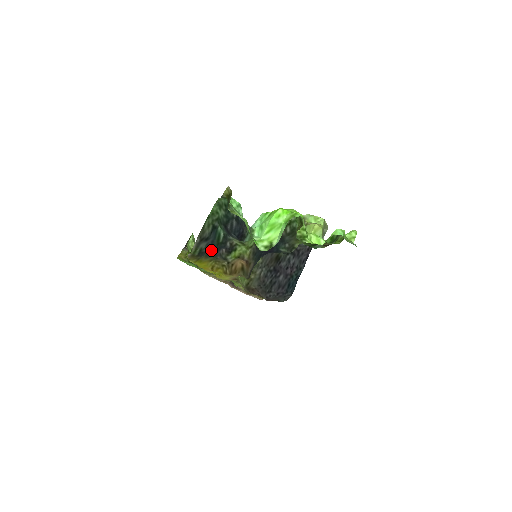
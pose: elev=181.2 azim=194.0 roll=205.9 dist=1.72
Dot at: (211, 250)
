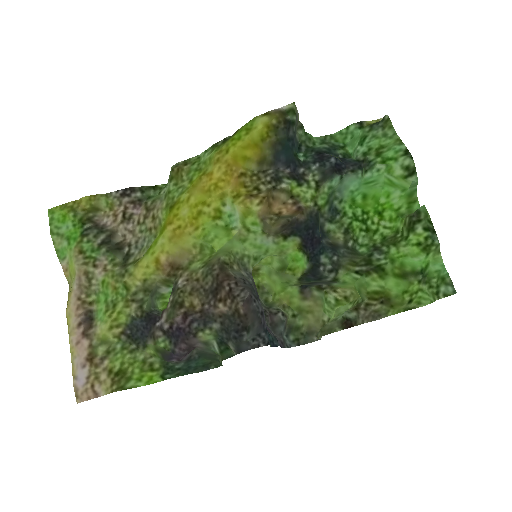
Dot at: (289, 145)
